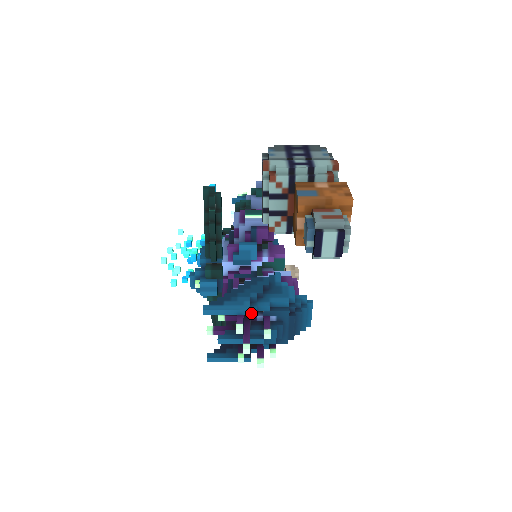
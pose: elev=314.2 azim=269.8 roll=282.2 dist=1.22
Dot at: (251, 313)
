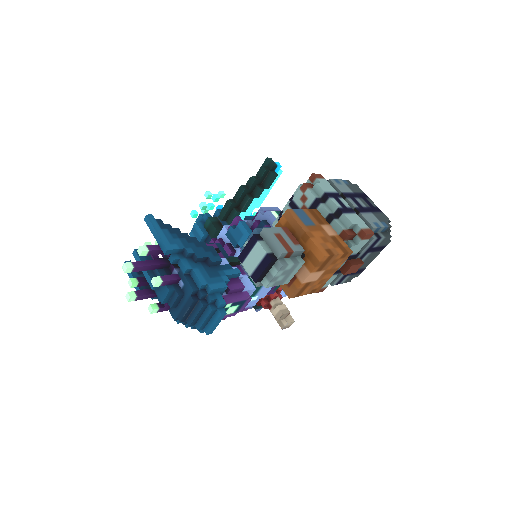
Dot at: (170, 257)
